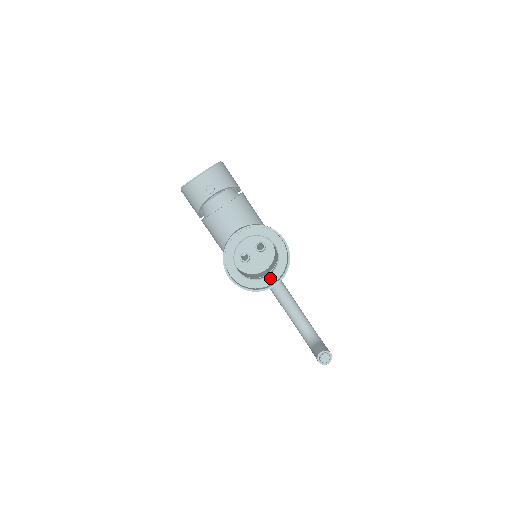
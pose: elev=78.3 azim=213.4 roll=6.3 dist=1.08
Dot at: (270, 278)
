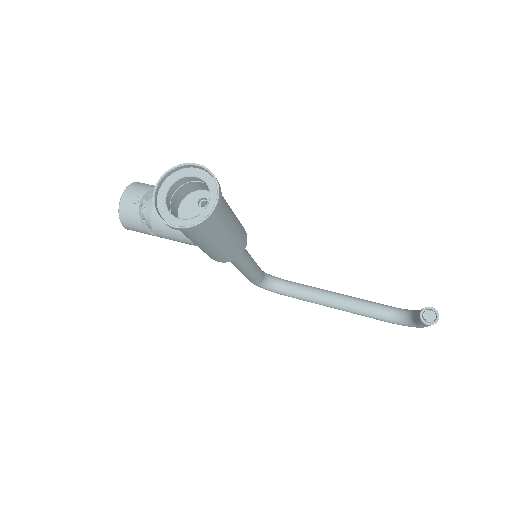
Dot at: (211, 202)
